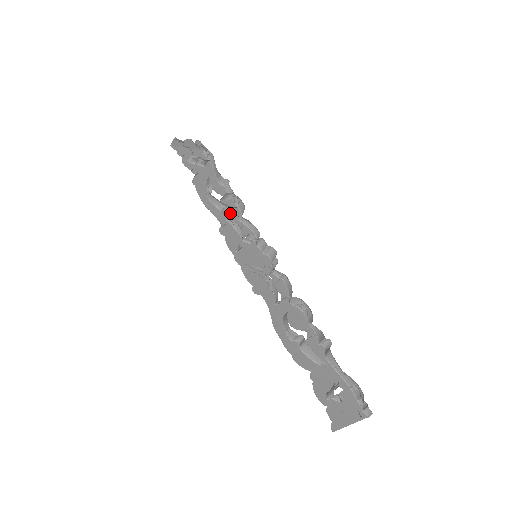
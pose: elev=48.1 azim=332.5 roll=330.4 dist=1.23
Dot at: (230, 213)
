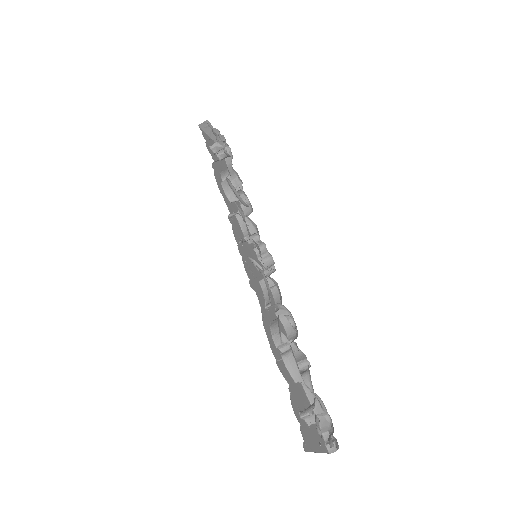
Dot at: (237, 210)
